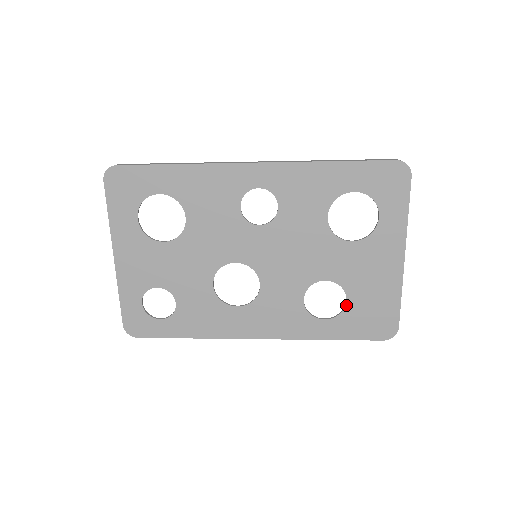
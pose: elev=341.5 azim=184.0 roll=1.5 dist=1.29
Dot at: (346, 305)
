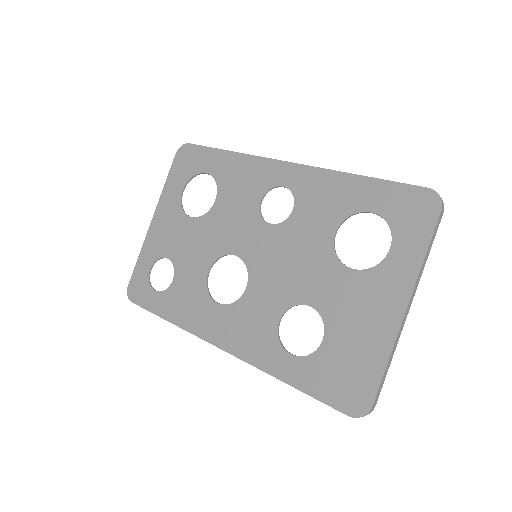
Dot at: (320, 346)
